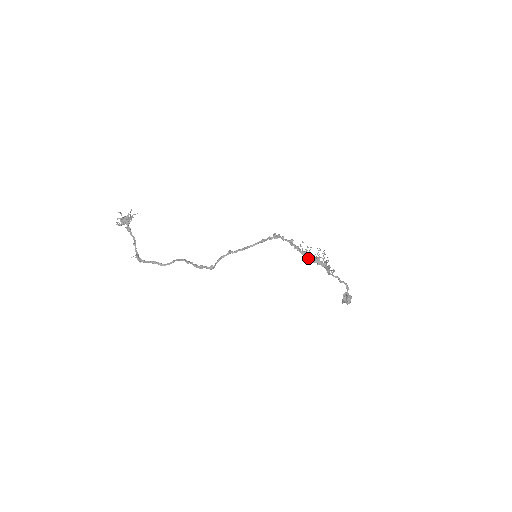
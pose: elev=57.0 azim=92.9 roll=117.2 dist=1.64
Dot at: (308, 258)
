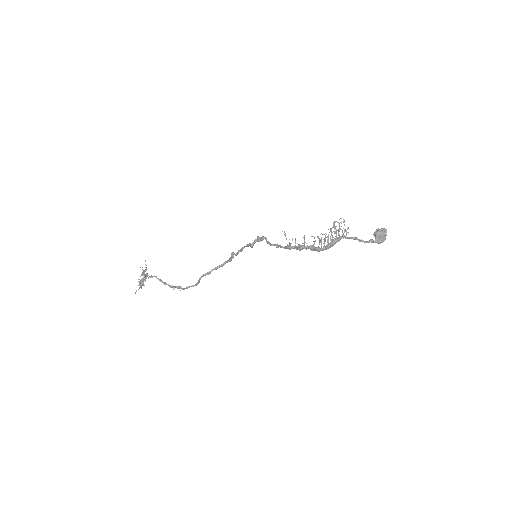
Dot at: occluded
